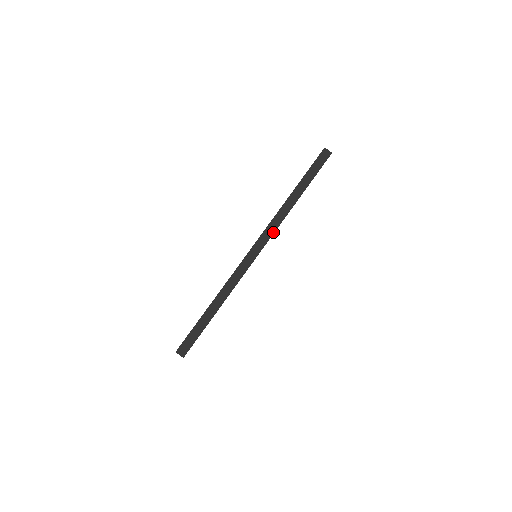
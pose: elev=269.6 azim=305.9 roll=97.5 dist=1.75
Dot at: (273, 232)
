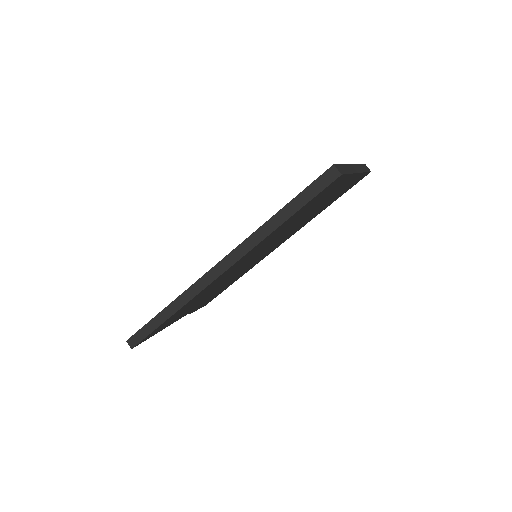
Dot at: (240, 257)
